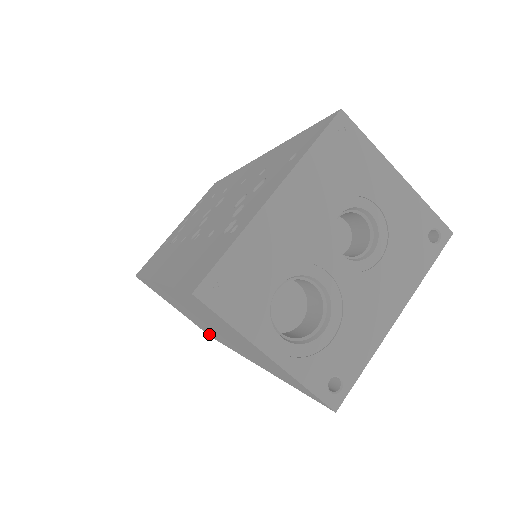
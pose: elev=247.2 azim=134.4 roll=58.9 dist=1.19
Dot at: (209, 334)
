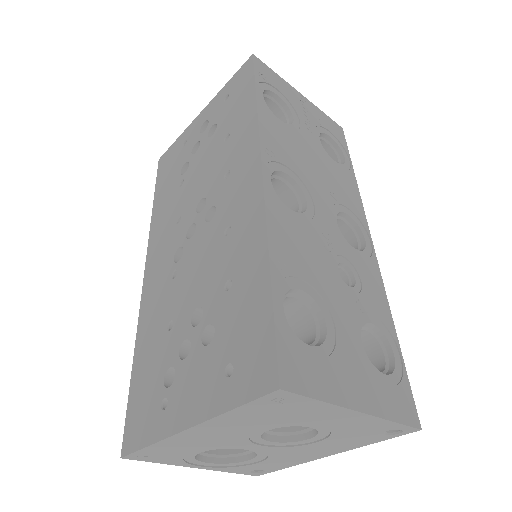
Dot at: occluded
